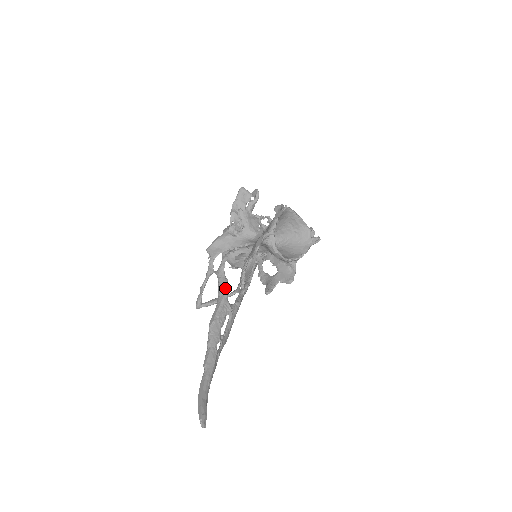
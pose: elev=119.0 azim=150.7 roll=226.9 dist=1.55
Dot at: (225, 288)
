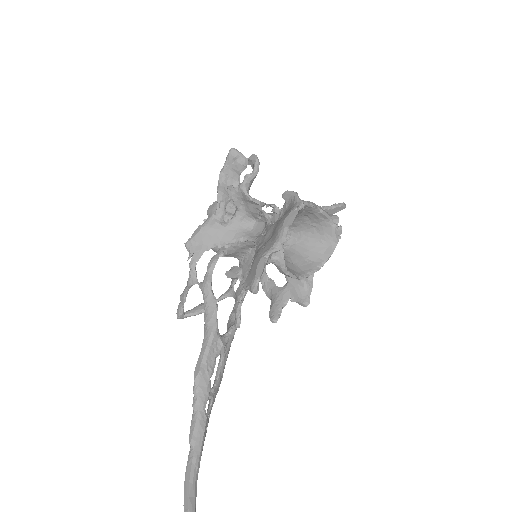
Dot at: (214, 316)
